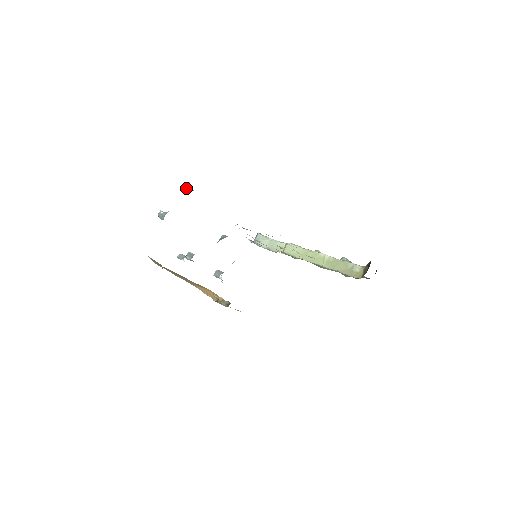
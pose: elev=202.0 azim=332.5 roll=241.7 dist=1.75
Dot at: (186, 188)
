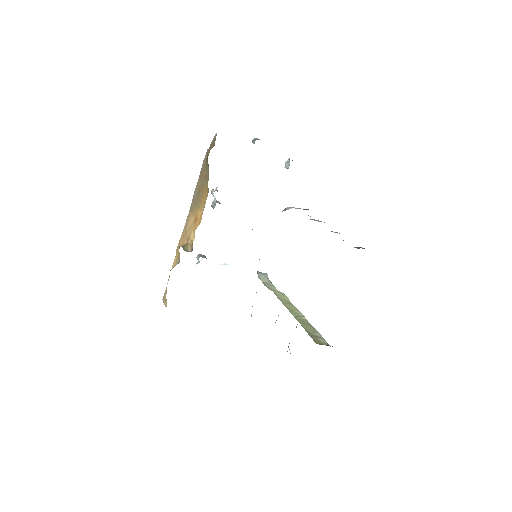
Dot at: (286, 163)
